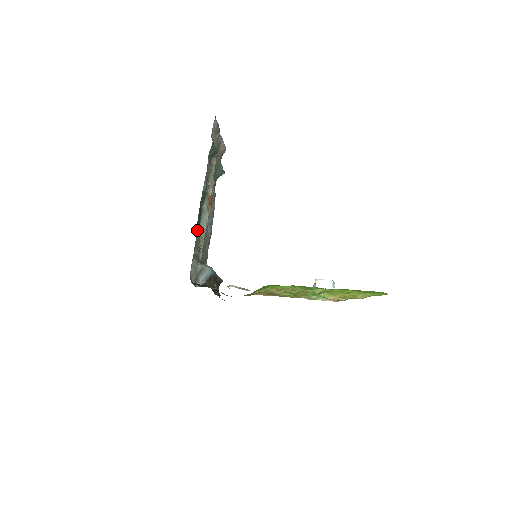
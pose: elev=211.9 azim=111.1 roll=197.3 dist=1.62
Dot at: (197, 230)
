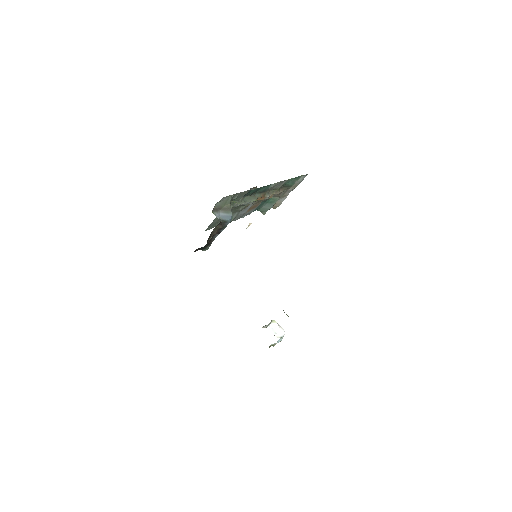
Dot at: occluded
